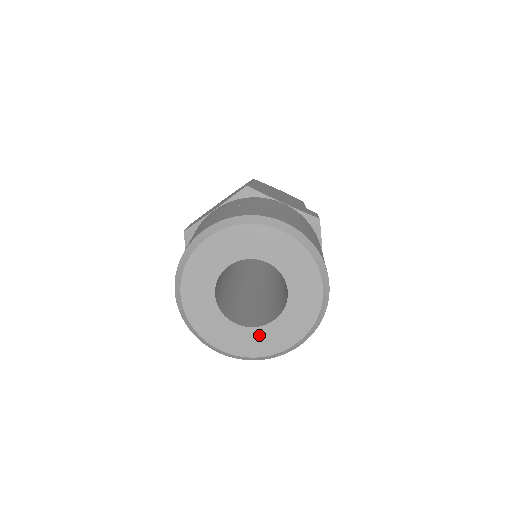
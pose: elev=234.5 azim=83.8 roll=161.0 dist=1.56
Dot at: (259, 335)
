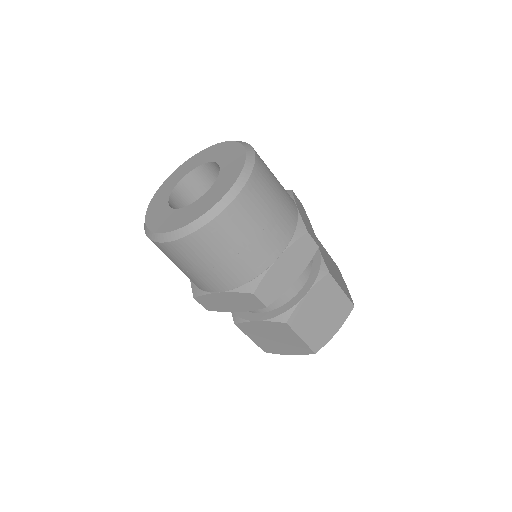
Dot at: (197, 205)
